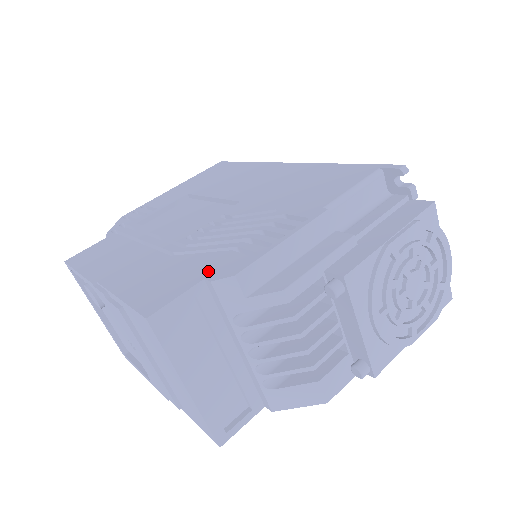
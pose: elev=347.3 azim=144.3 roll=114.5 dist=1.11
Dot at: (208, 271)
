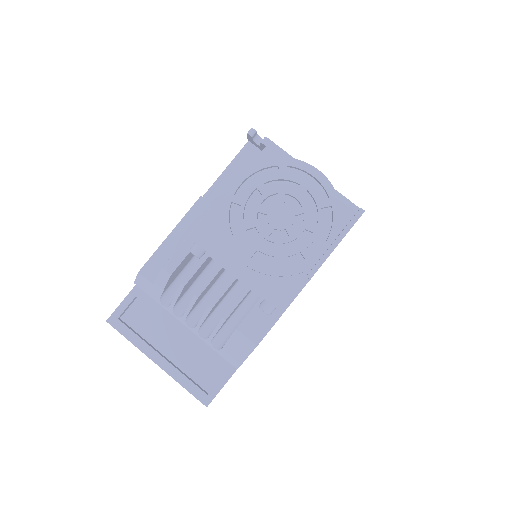
Dot at: occluded
